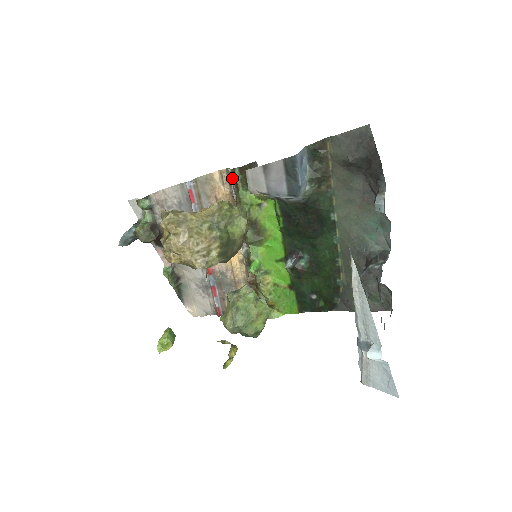
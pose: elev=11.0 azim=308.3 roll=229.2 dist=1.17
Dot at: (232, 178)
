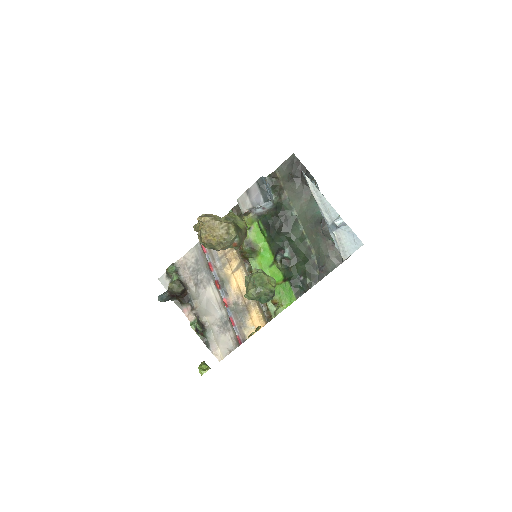
Dot at: occluded
